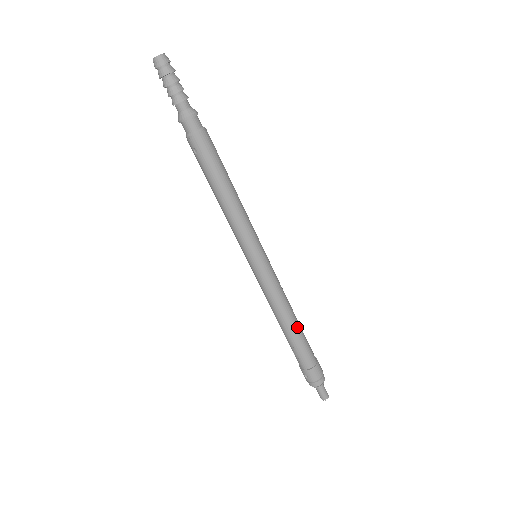
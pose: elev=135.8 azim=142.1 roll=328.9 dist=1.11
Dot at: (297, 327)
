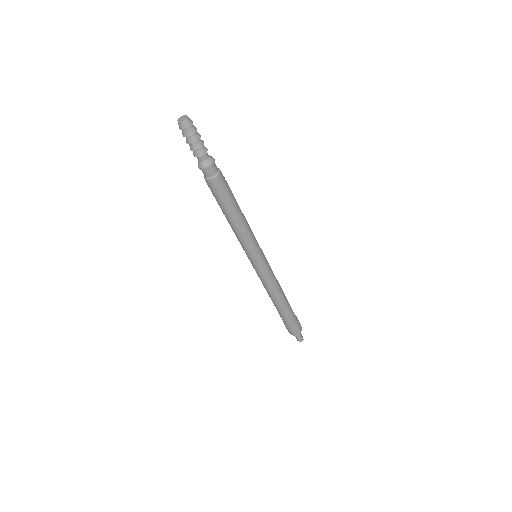
Dot at: (282, 303)
